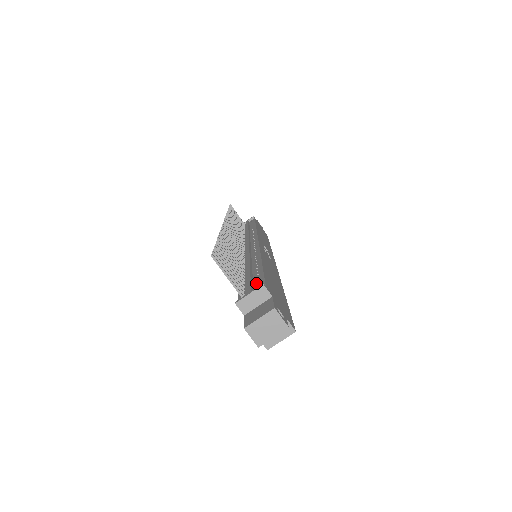
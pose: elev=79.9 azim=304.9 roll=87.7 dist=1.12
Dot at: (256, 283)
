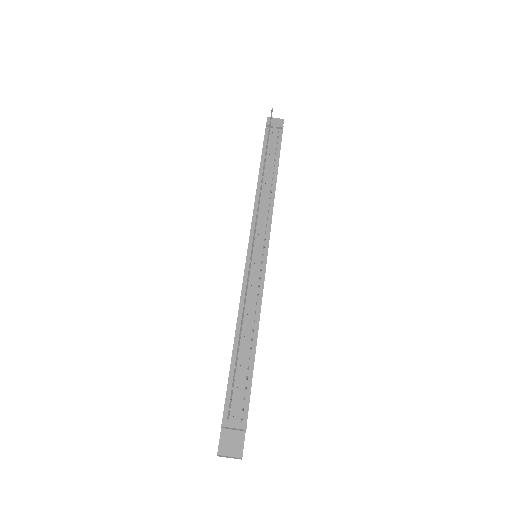
Dot at: (242, 401)
